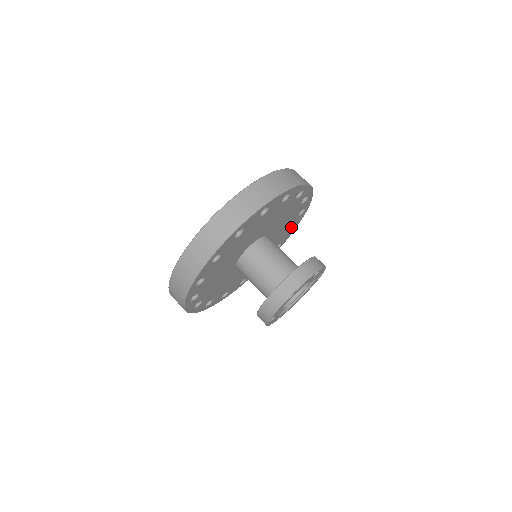
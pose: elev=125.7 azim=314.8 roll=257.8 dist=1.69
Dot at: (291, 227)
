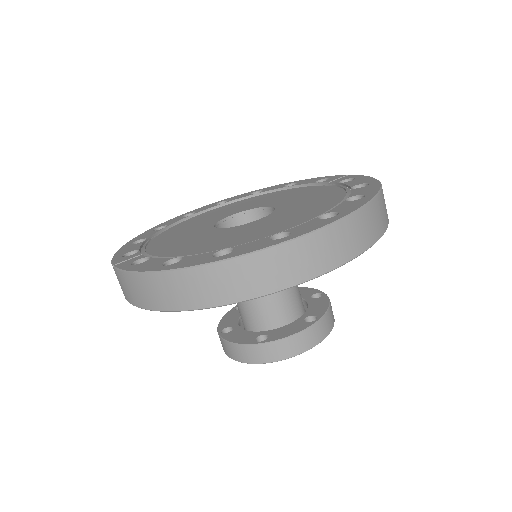
Dot at: occluded
